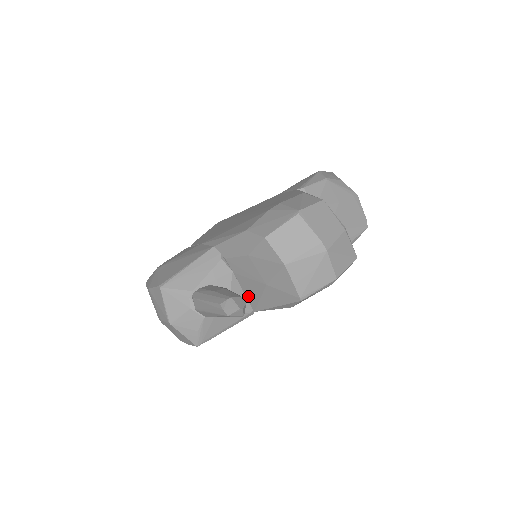
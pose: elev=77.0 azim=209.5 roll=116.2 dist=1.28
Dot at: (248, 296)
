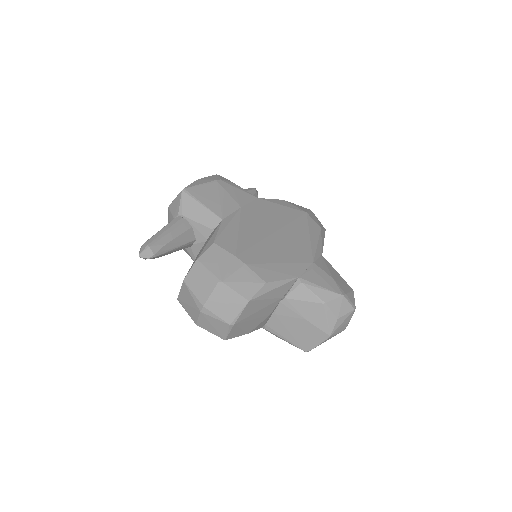
Dot at: occluded
